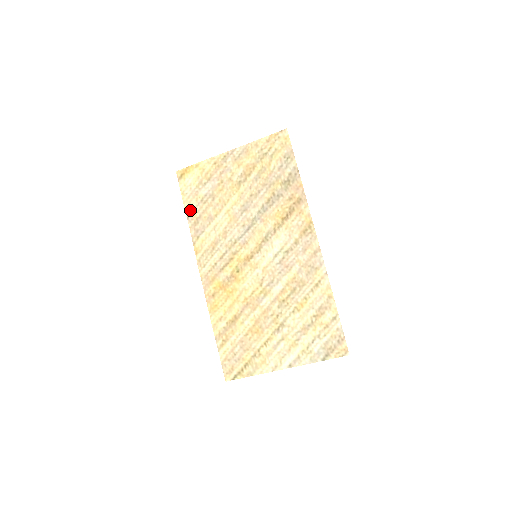
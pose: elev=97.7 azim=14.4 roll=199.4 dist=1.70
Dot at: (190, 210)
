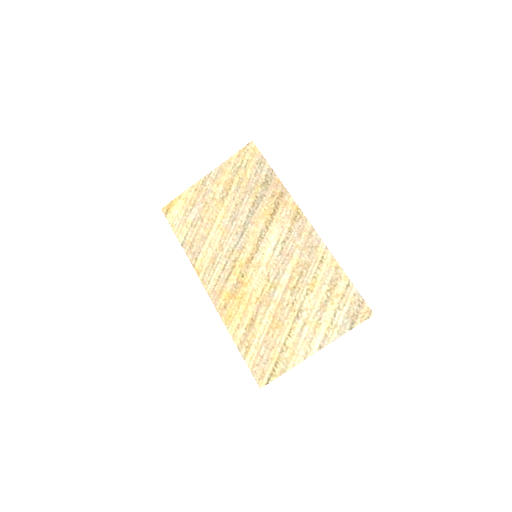
Dot at: (183, 237)
